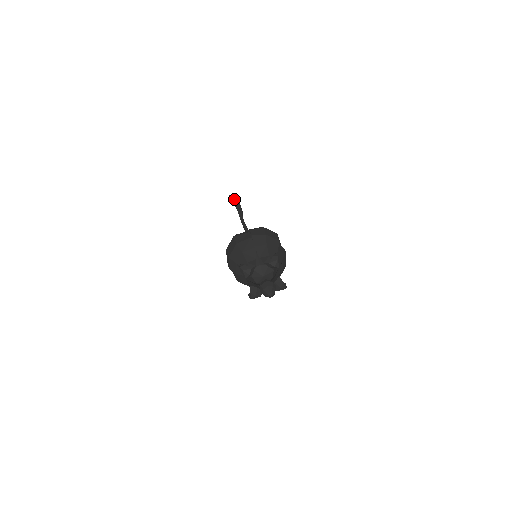
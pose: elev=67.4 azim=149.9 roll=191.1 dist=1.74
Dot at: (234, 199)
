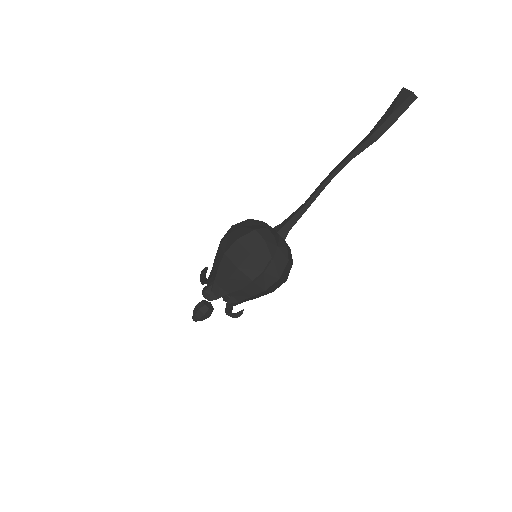
Dot at: (393, 104)
